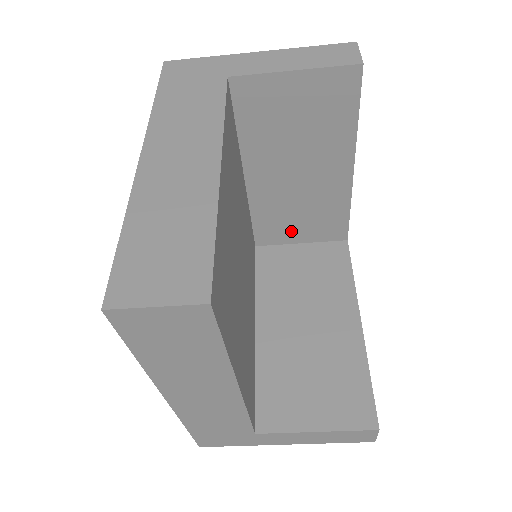
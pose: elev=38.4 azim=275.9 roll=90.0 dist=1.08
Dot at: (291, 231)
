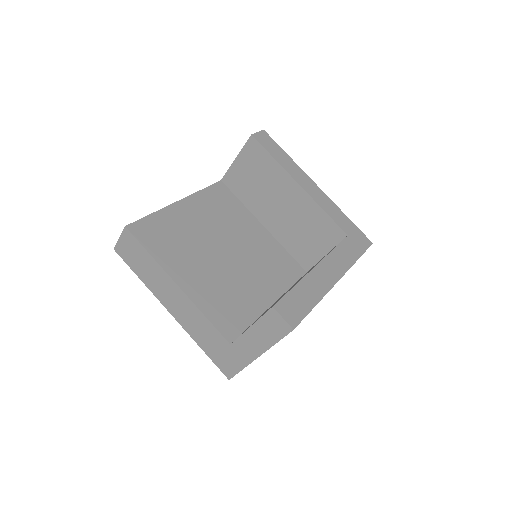
Dot at: (313, 248)
